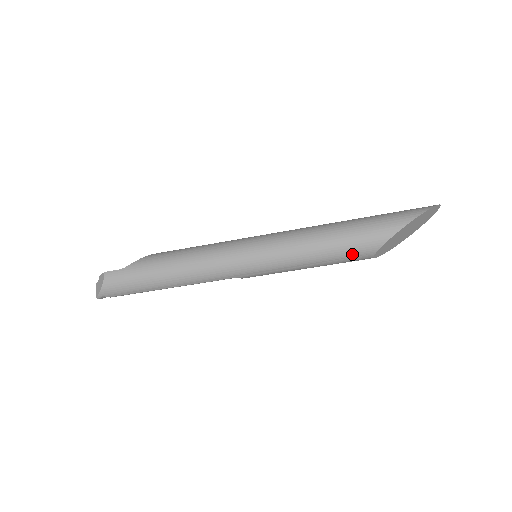
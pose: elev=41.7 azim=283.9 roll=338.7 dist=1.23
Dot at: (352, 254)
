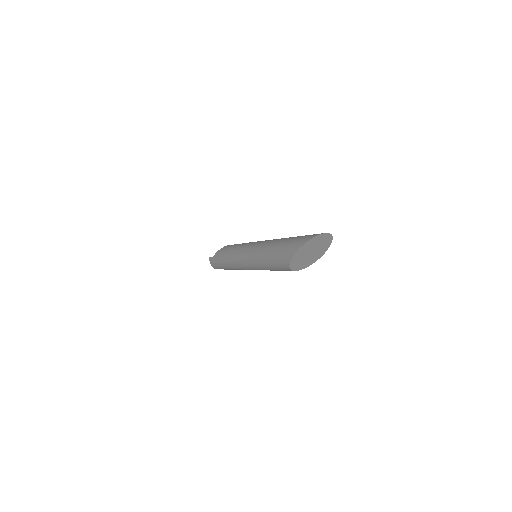
Dot at: (281, 269)
